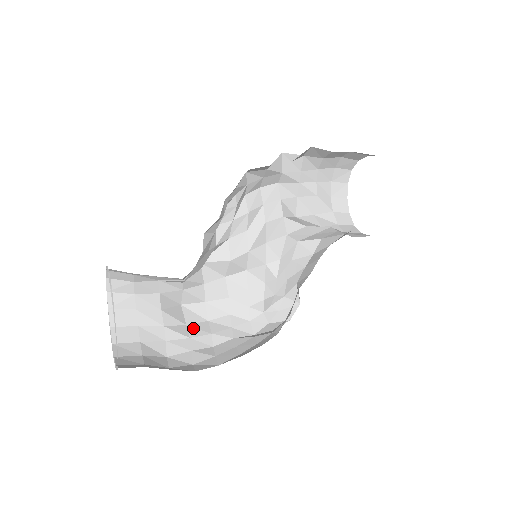
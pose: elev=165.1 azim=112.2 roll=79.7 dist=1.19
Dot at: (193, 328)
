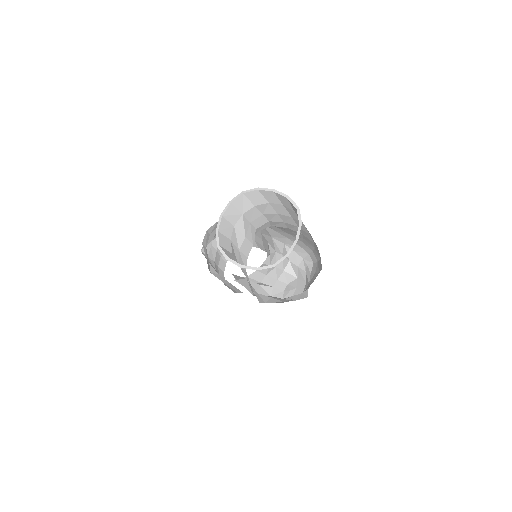
Dot at: occluded
